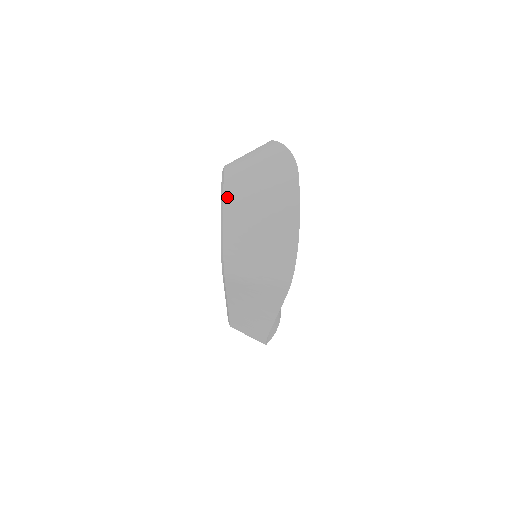
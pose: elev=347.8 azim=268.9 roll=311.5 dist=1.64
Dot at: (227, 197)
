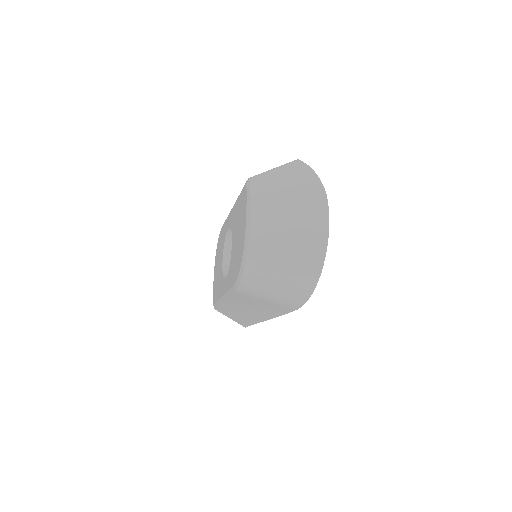
Dot at: (254, 220)
